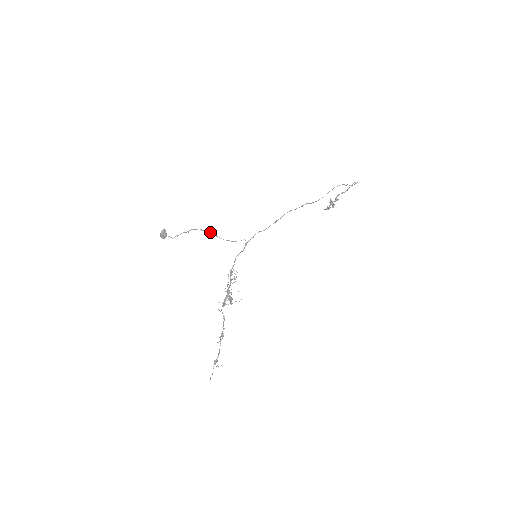
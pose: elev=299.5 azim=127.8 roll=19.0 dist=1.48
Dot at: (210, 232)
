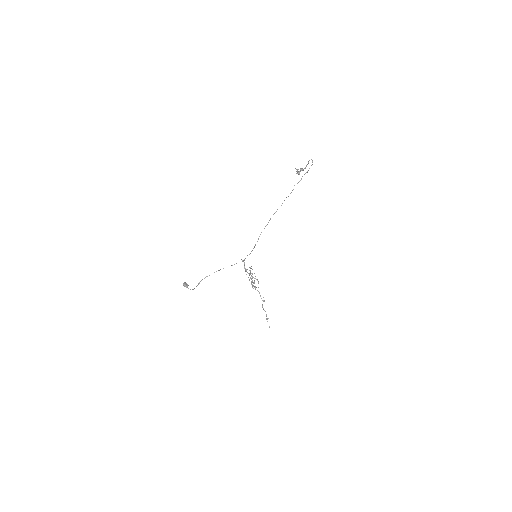
Dot at: occluded
